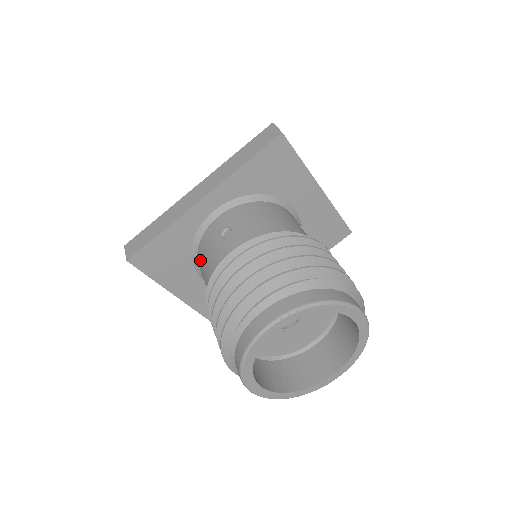
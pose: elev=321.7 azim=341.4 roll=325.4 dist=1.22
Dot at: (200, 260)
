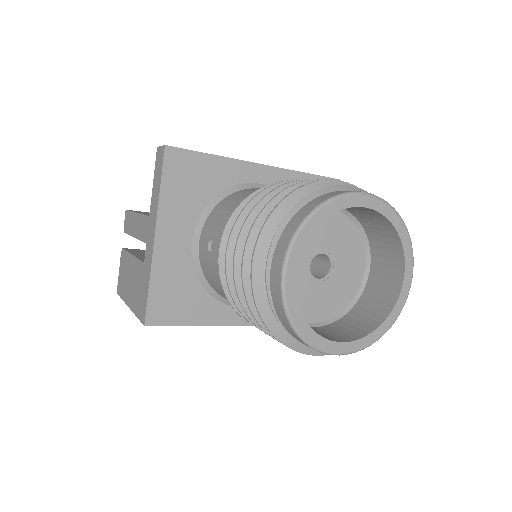
Dot at: (226, 202)
